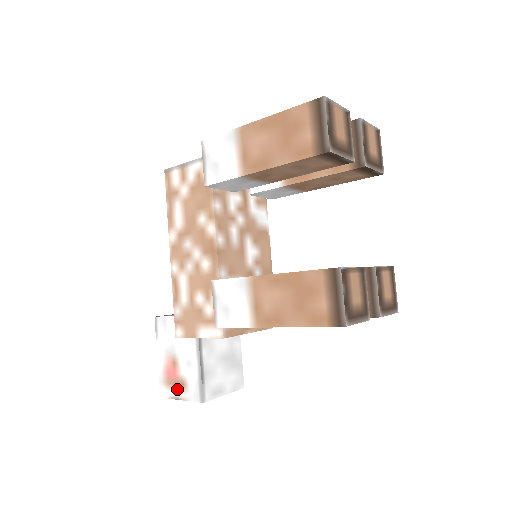
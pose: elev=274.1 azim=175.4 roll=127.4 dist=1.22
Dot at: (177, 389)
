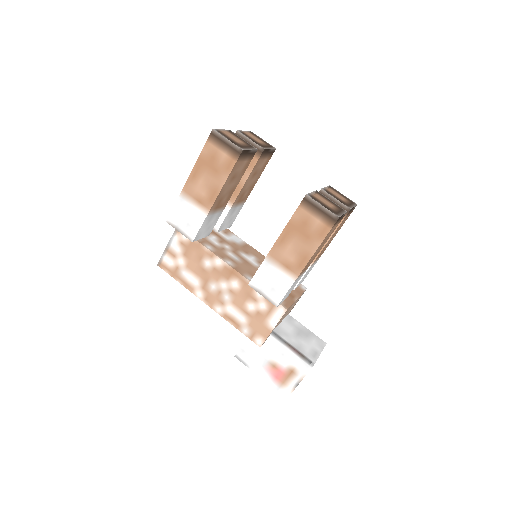
Dot at: (291, 379)
